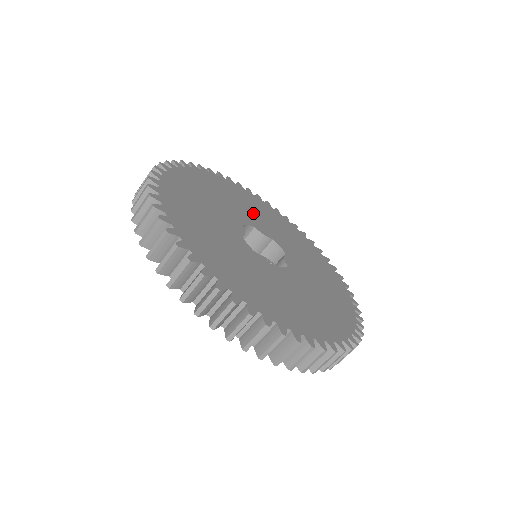
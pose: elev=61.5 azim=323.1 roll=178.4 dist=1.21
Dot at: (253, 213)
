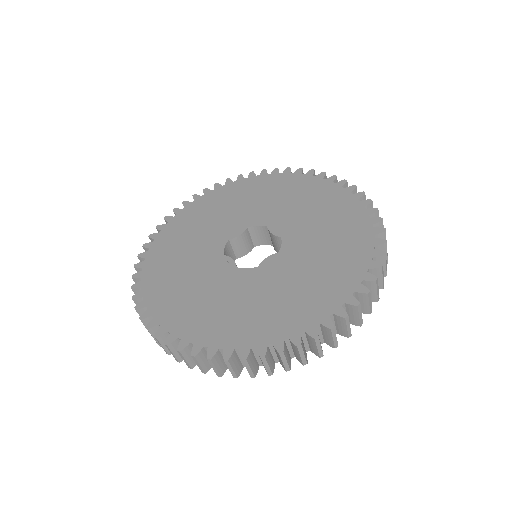
Dot at: (291, 209)
